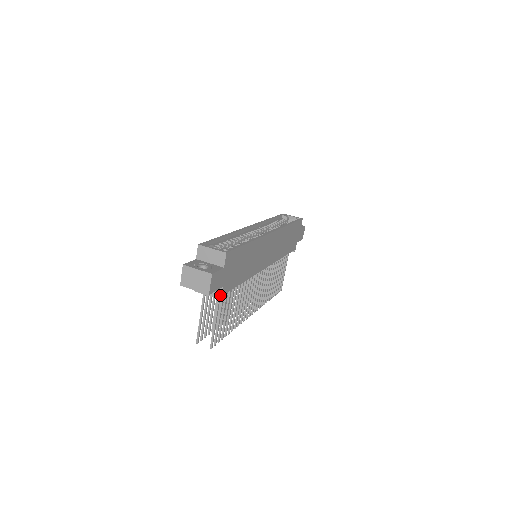
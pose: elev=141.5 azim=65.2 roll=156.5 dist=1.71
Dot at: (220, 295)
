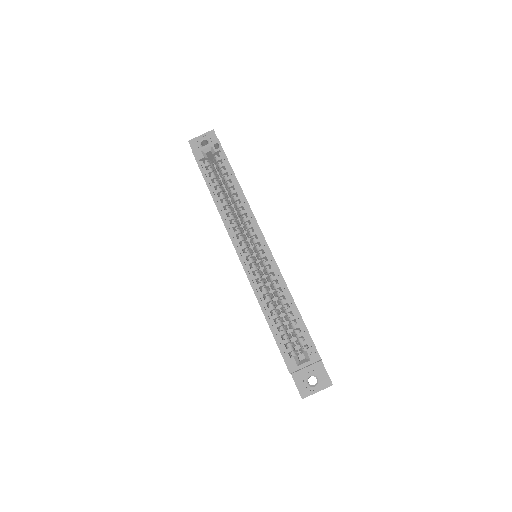
Dot at: occluded
